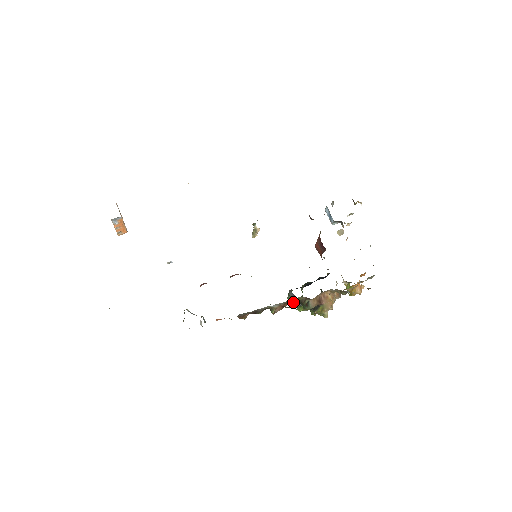
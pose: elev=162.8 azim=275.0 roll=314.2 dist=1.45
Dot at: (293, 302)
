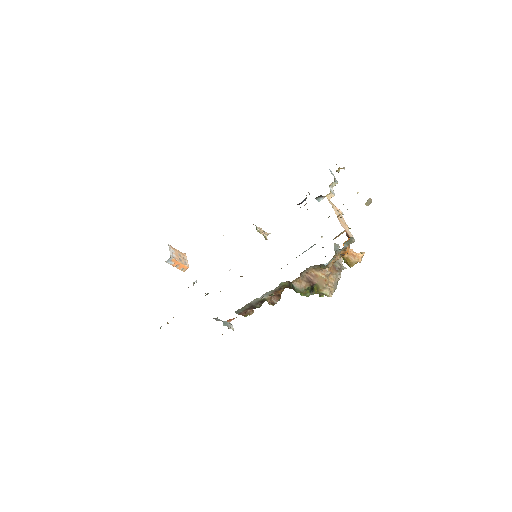
Dot at: occluded
